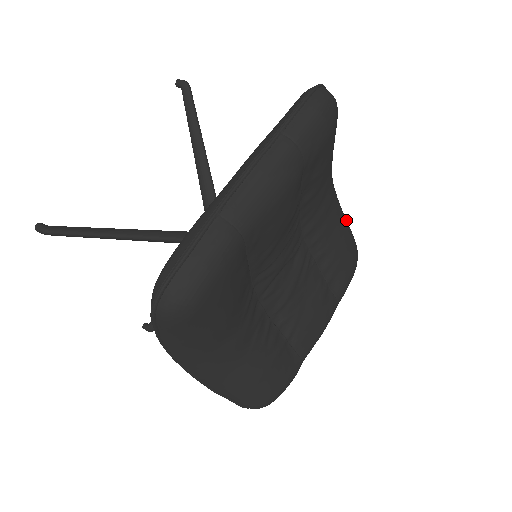
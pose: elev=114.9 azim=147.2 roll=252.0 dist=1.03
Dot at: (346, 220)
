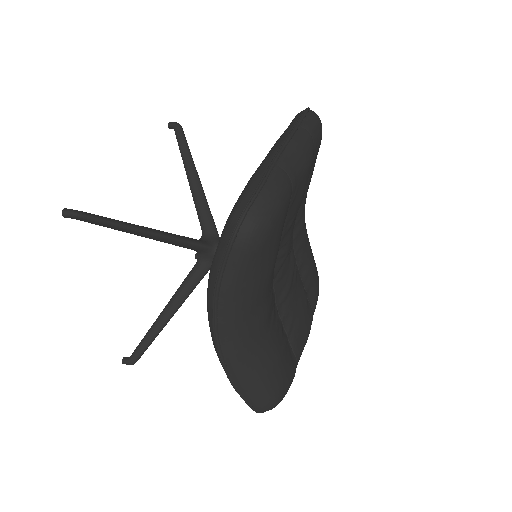
Dot at: occluded
